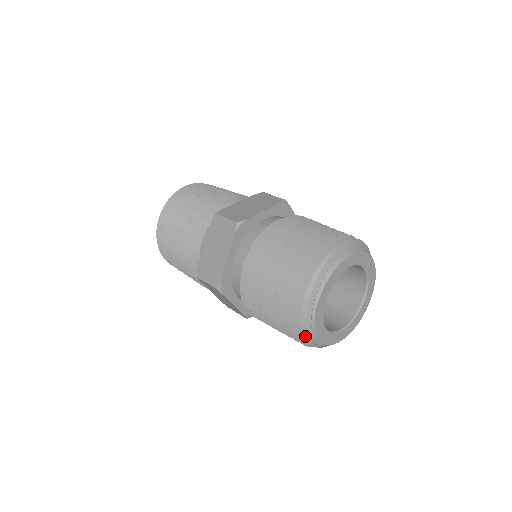
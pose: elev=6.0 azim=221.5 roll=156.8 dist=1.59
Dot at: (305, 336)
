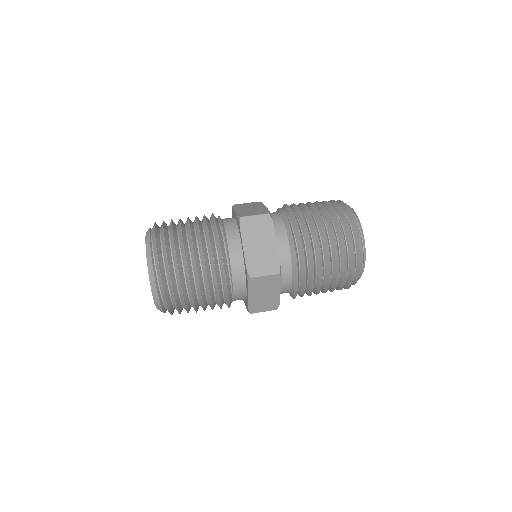
Dot at: (361, 269)
